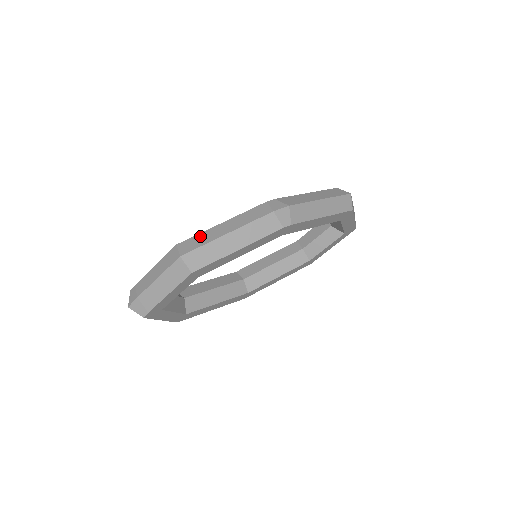
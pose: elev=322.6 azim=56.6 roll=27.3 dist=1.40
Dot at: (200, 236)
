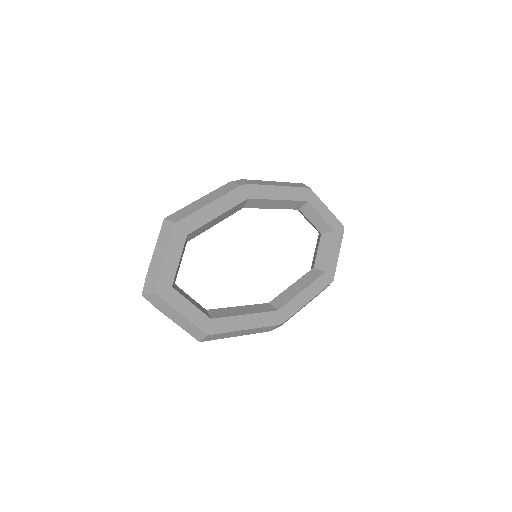
Dot at: occluded
